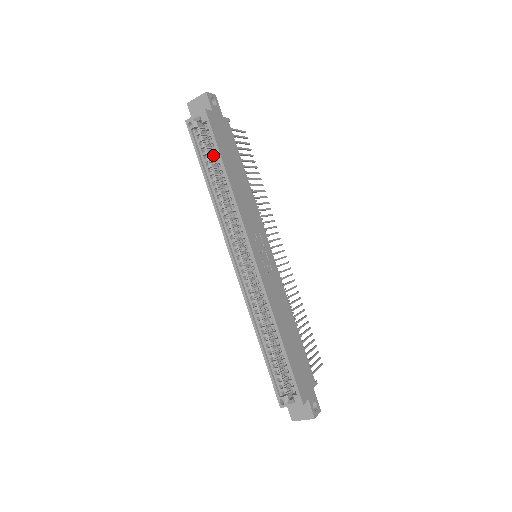
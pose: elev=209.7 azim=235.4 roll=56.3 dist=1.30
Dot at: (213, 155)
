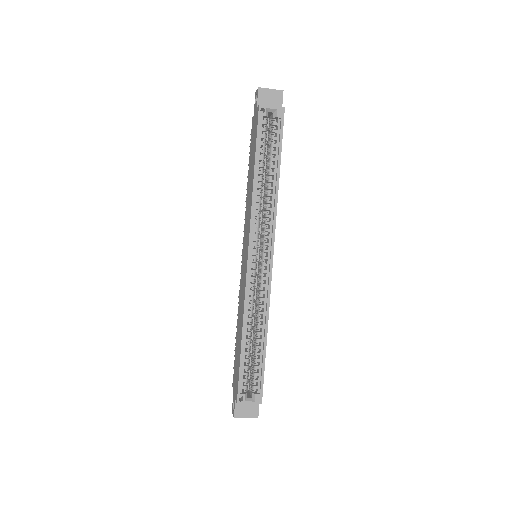
Dot at: occluded
